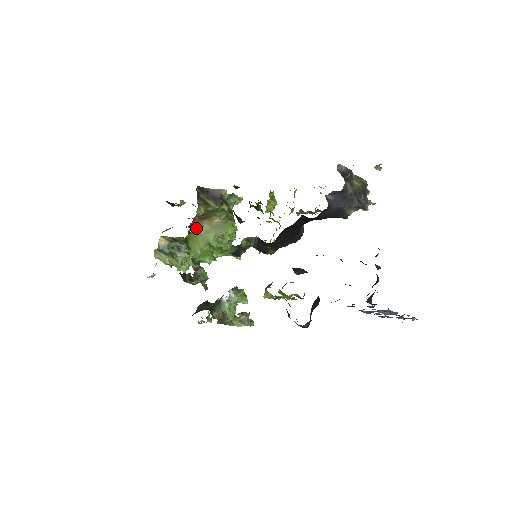
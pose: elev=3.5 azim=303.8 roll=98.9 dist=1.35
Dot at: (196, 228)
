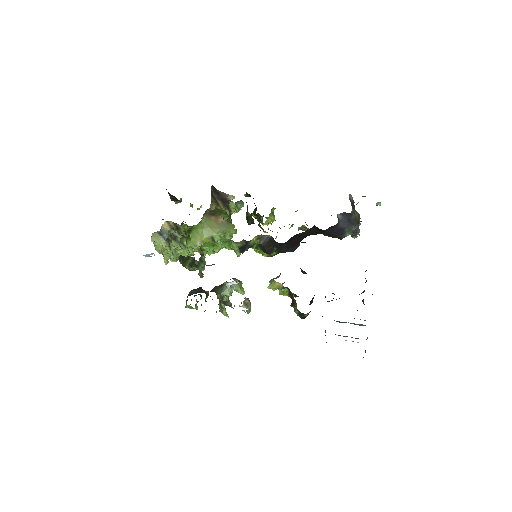
Dot at: (204, 220)
